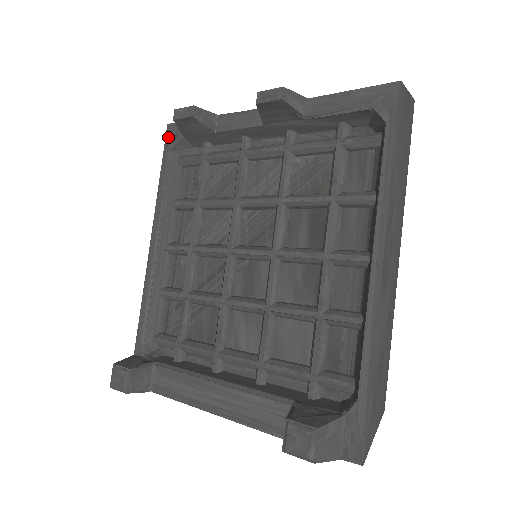
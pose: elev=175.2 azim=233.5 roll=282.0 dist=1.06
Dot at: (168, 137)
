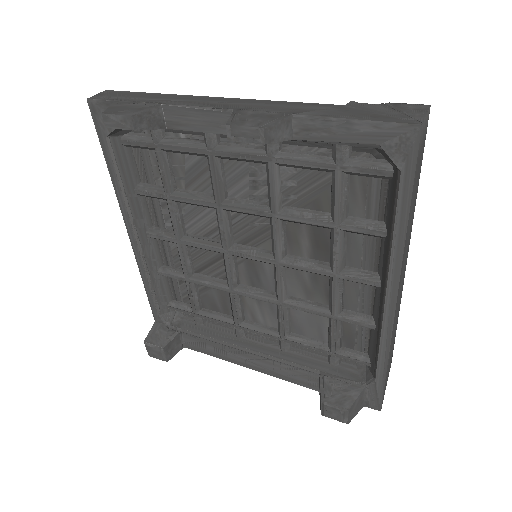
Dot at: (96, 118)
